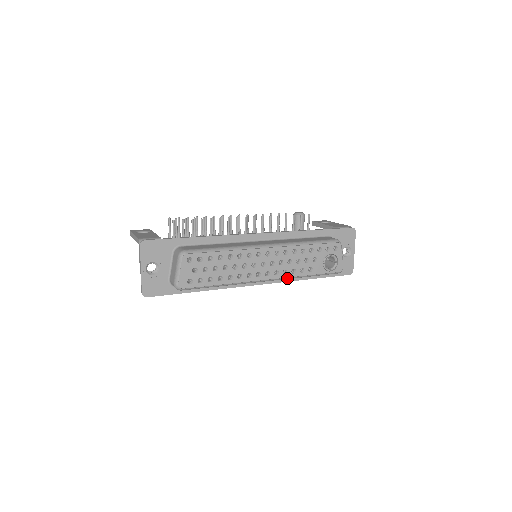
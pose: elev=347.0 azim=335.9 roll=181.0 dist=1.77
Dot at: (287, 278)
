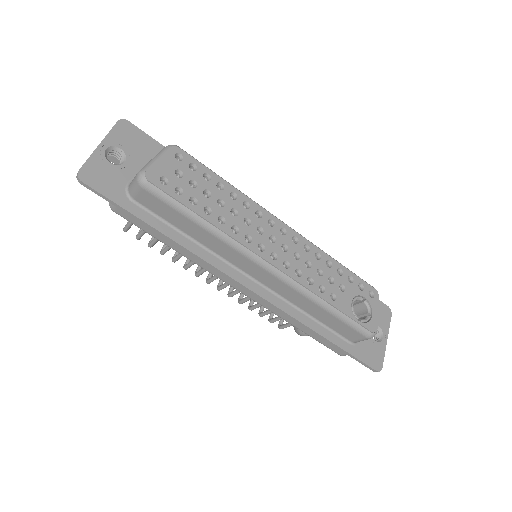
Dot at: (298, 285)
